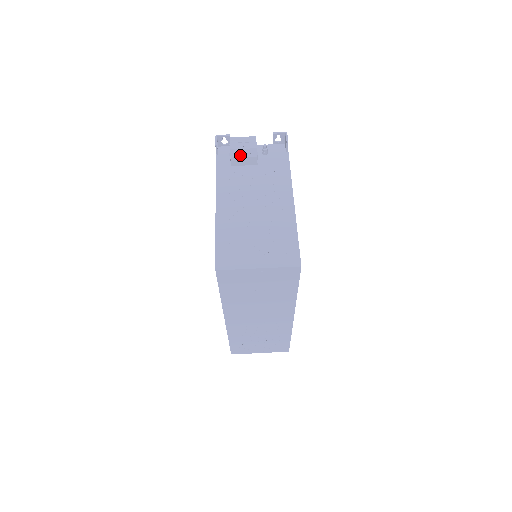
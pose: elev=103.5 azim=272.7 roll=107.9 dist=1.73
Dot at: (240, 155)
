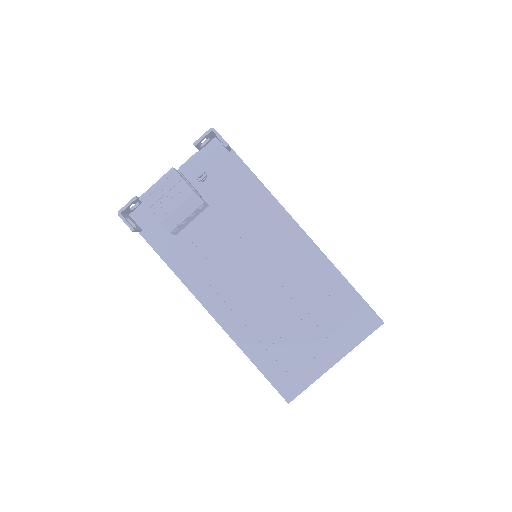
Dot at: (179, 219)
